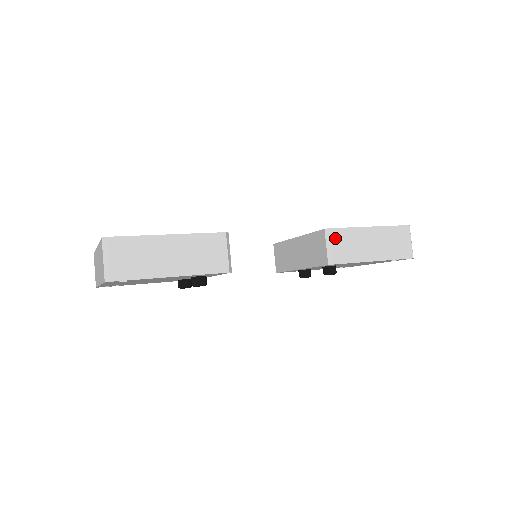
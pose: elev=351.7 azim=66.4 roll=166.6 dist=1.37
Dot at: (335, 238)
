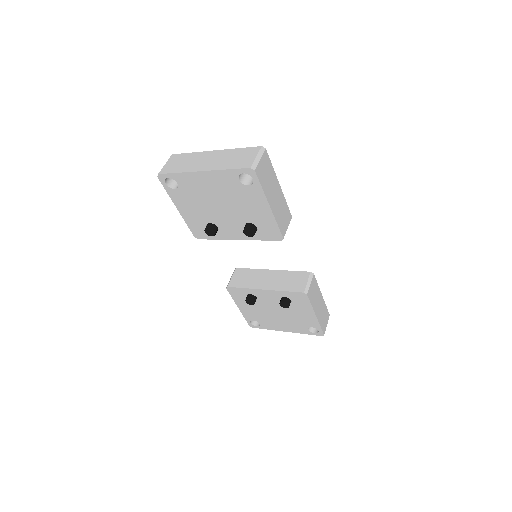
Dot at: (313, 282)
